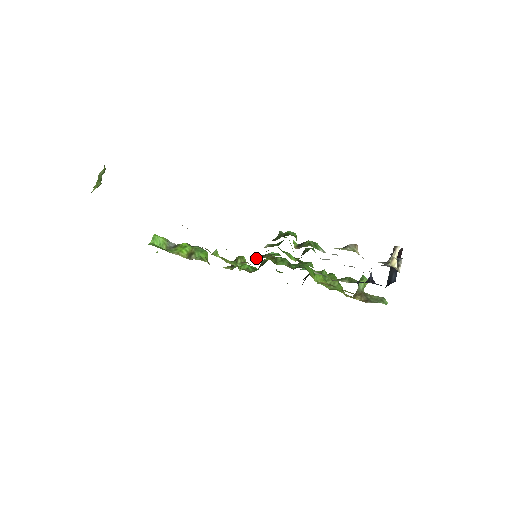
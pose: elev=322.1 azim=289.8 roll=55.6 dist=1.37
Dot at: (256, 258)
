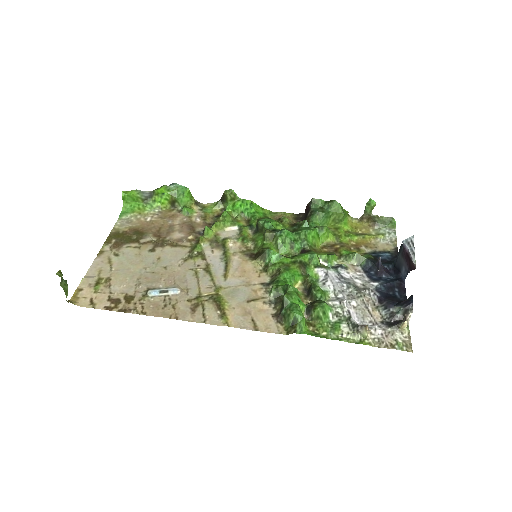
Dot at: (257, 262)
